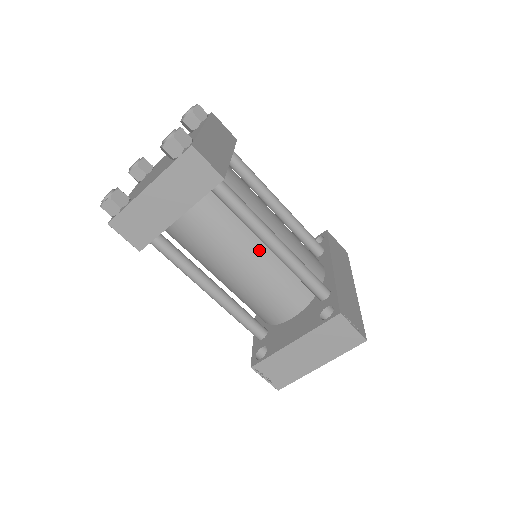
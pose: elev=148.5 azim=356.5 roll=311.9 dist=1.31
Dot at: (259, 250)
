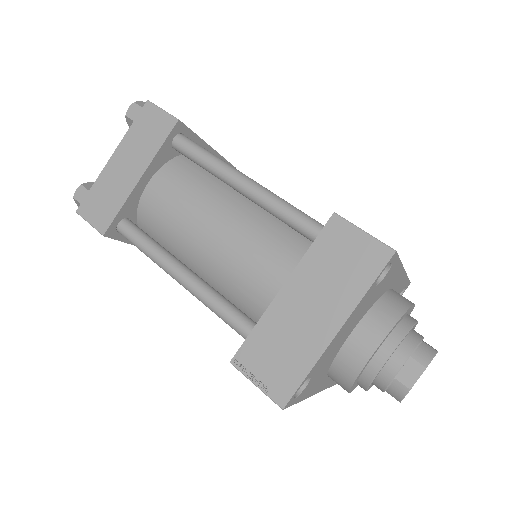
Dot at: (237, 207)
